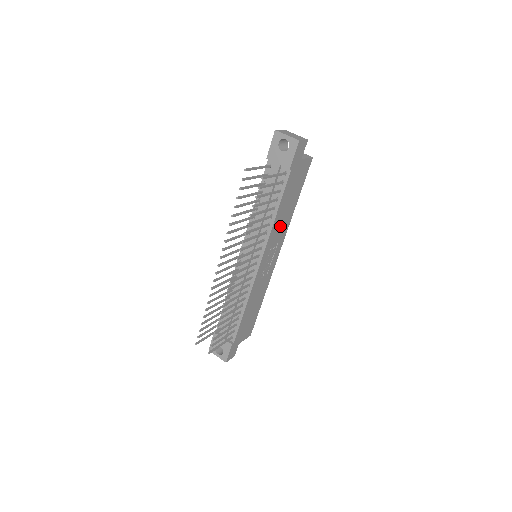
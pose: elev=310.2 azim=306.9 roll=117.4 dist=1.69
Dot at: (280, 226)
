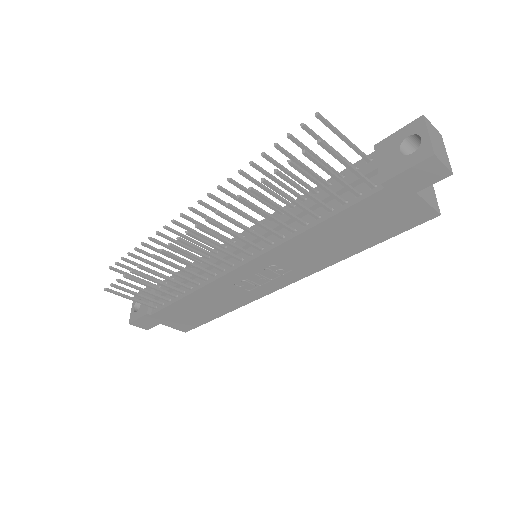
Dot at: (310, 251)
